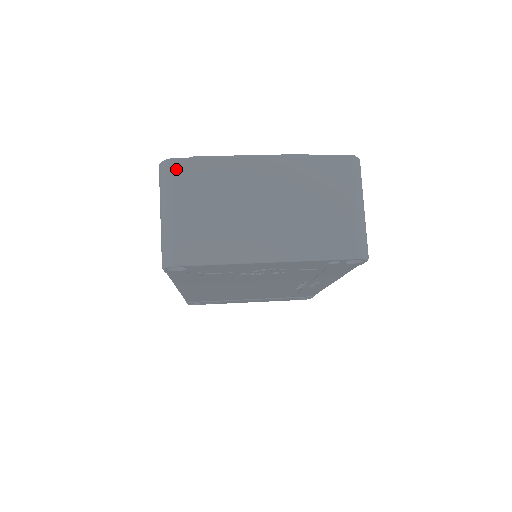
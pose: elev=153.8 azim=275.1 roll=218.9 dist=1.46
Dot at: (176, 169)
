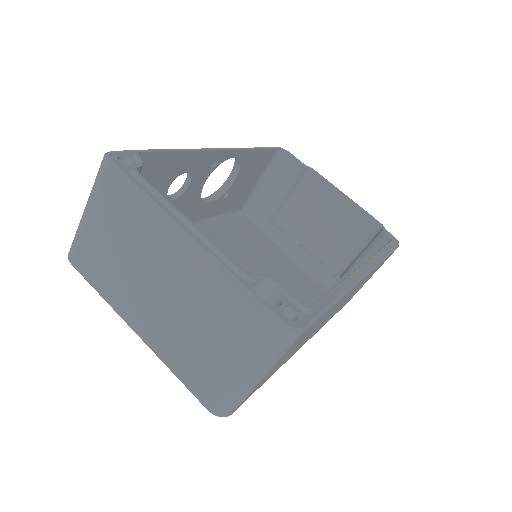
Dot at: (107, 177)
